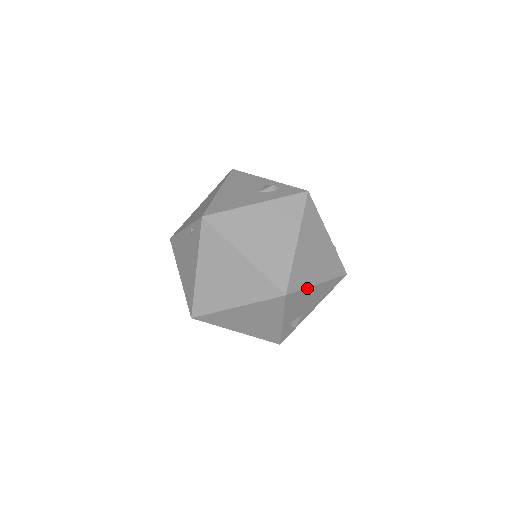
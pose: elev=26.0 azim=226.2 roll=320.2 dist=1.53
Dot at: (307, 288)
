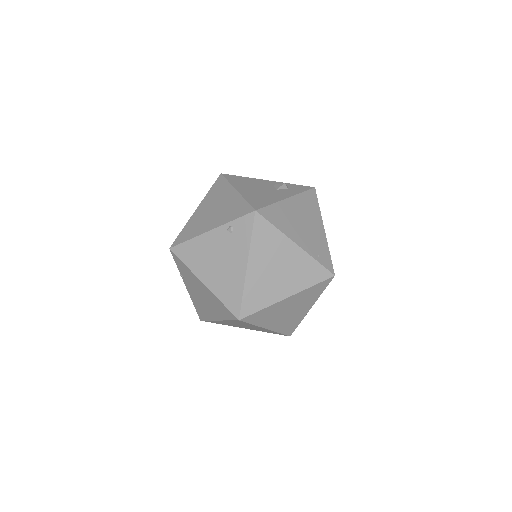
Dot at: occluded
